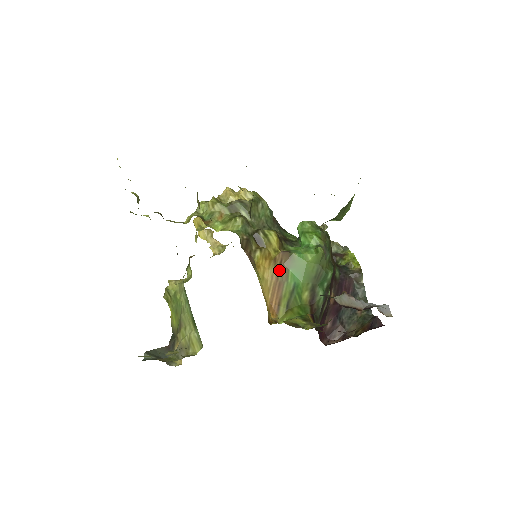
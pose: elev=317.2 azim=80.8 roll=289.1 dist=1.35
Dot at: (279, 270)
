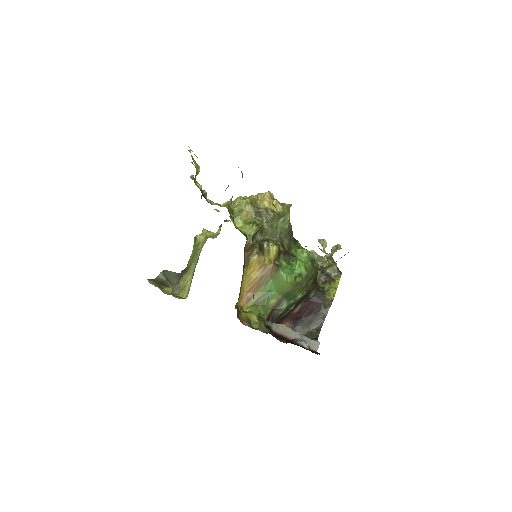
Dot at: (264, 276)
